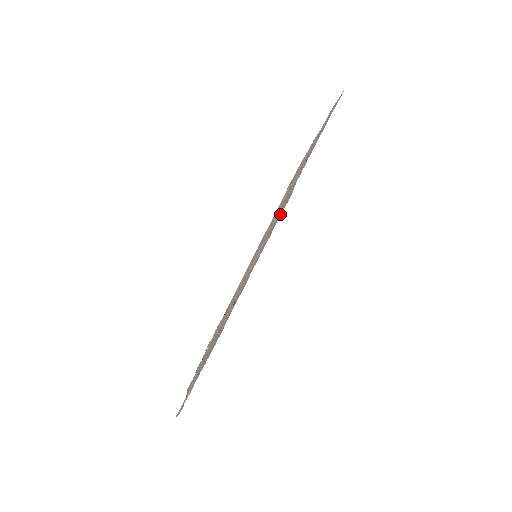
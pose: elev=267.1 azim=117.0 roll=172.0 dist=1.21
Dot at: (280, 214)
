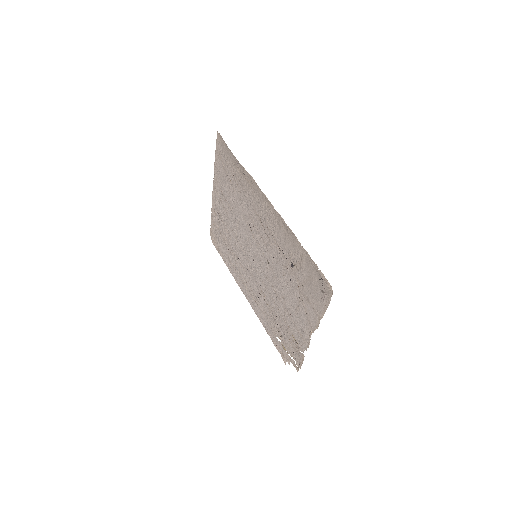
Dot at: (257, 185)
